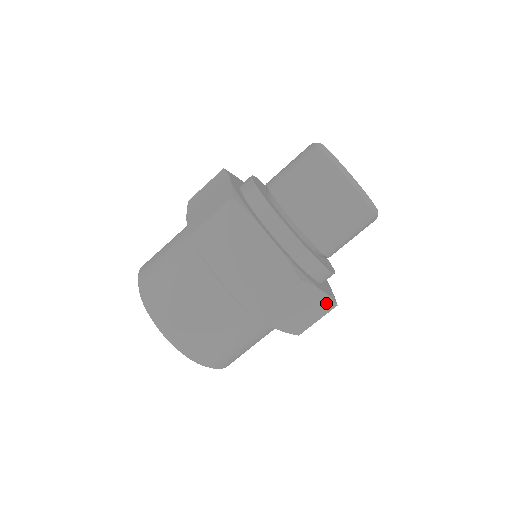
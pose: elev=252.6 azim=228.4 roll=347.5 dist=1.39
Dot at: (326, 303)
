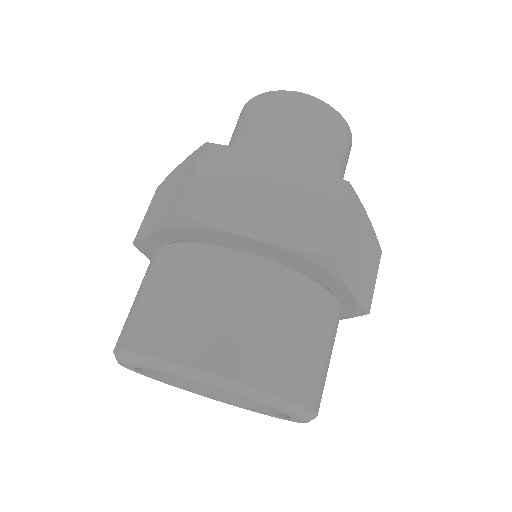
Dot at: (314, 179)
